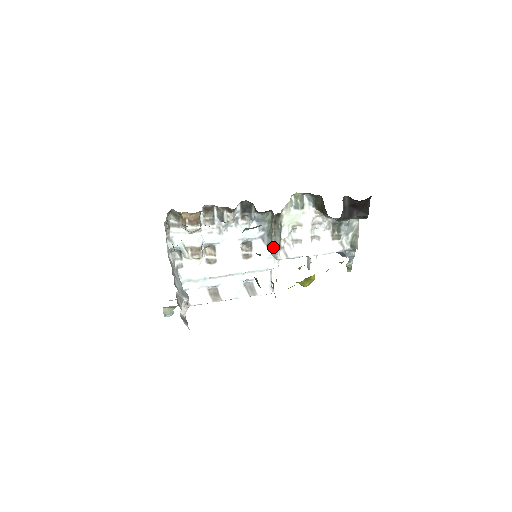
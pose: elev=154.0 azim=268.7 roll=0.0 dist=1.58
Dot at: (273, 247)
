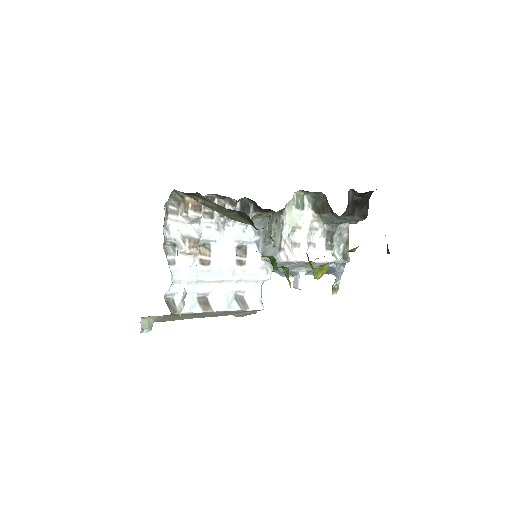
Dot at: (270, 252)
